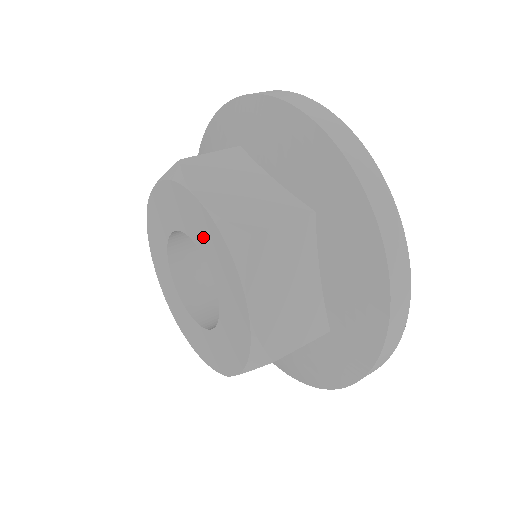
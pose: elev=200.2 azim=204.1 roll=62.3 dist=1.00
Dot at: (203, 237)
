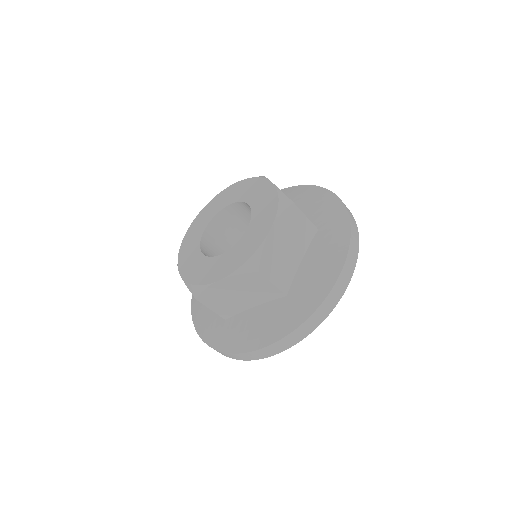
Dot at: (260, 200)
